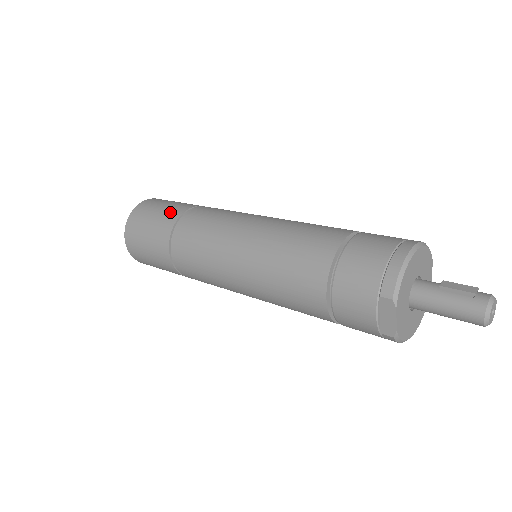
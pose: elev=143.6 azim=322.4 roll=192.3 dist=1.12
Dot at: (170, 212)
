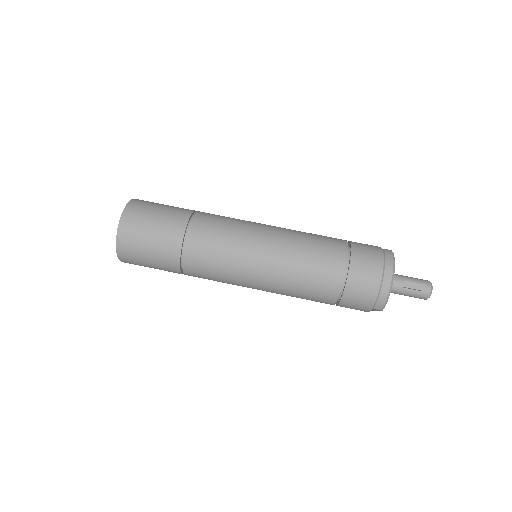
Dot at: (167, 243)
